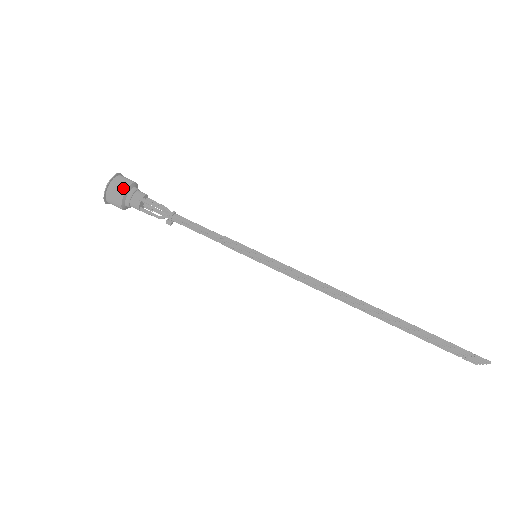
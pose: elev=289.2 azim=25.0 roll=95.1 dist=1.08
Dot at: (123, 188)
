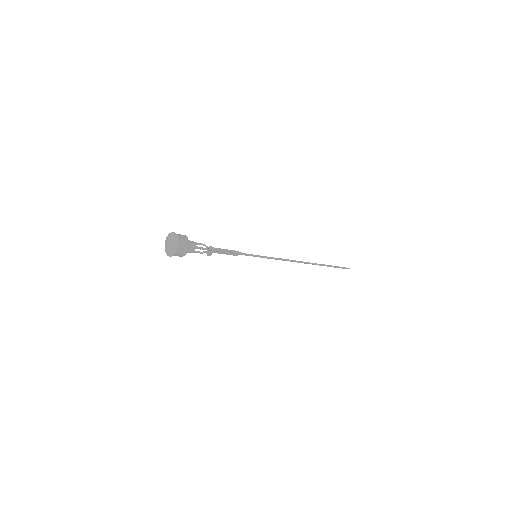
Dot at: (187, 246)
